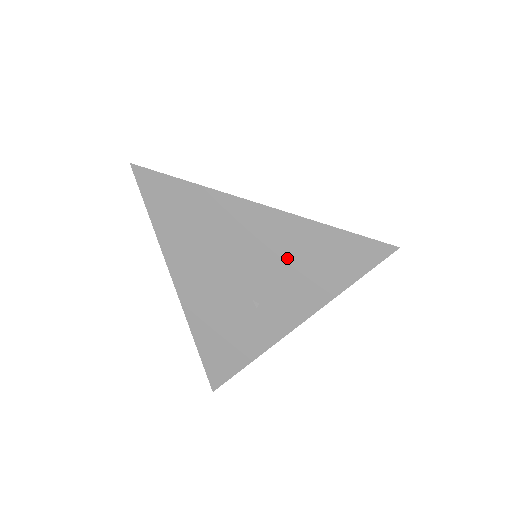
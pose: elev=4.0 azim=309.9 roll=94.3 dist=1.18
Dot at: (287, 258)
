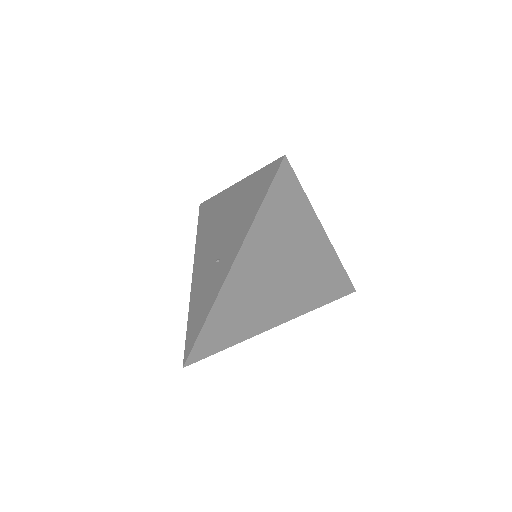
Dot at: (237, 211)
